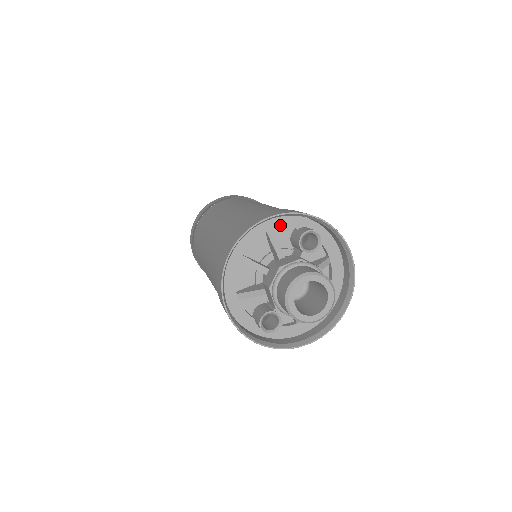
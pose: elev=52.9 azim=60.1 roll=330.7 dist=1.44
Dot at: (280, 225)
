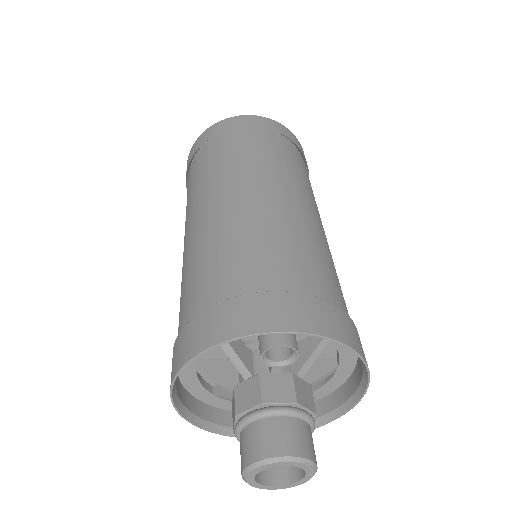
Dot at: occluded
